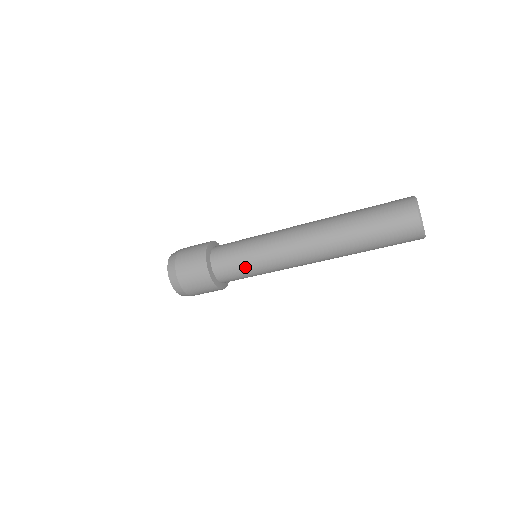
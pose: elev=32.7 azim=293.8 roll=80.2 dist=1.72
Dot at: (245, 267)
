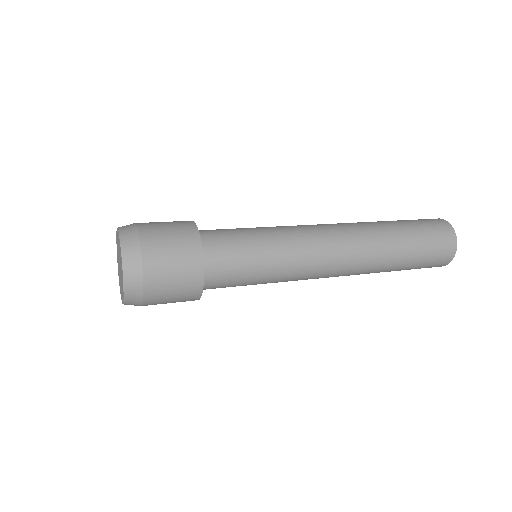
Dot at: (255, 272)
